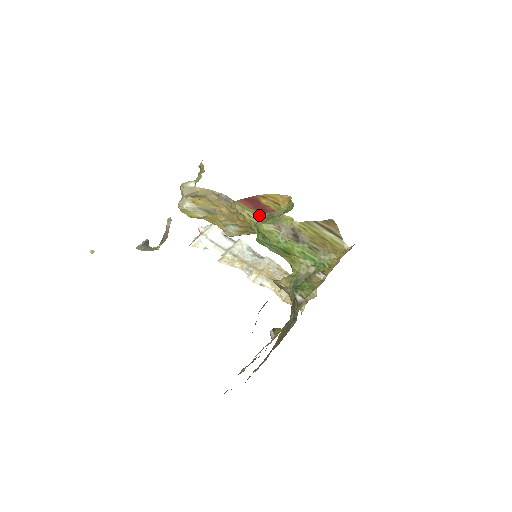
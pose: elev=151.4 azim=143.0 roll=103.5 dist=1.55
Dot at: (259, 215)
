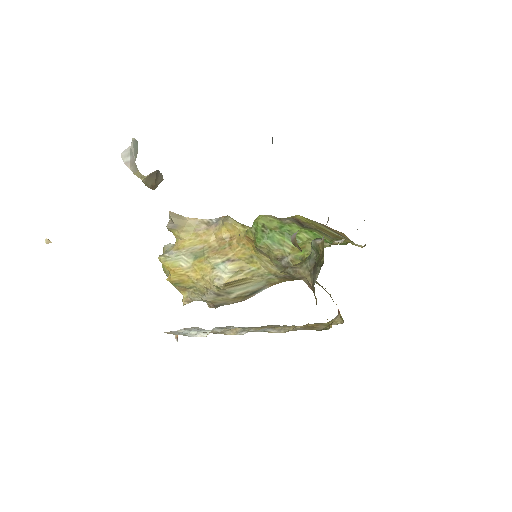
Dot at: occluded
